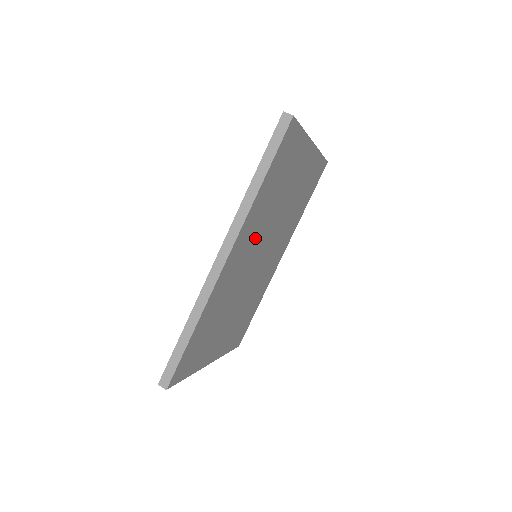
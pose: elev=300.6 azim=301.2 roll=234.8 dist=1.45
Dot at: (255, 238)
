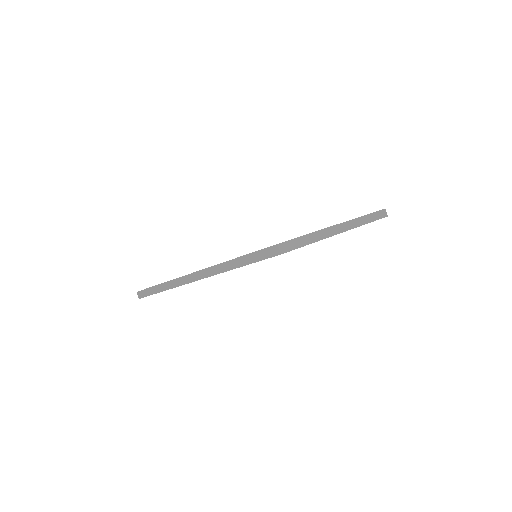
Dot at: occluded
